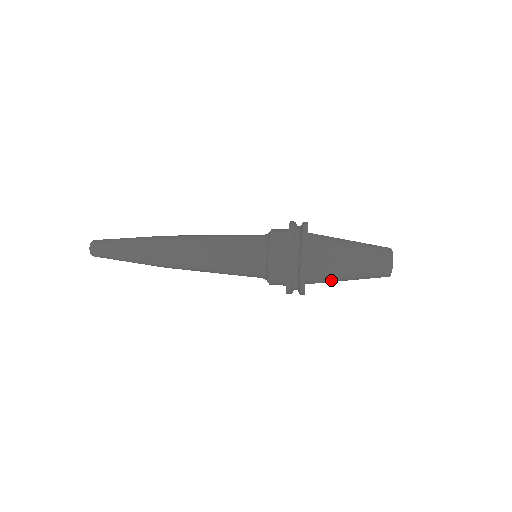
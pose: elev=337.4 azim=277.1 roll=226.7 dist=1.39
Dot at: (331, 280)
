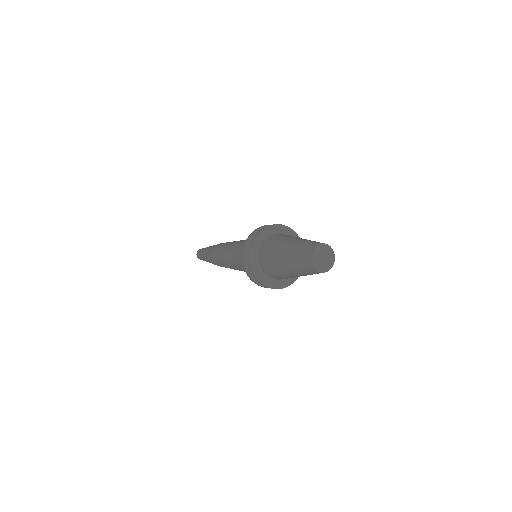
Dot at: (279, 273)
